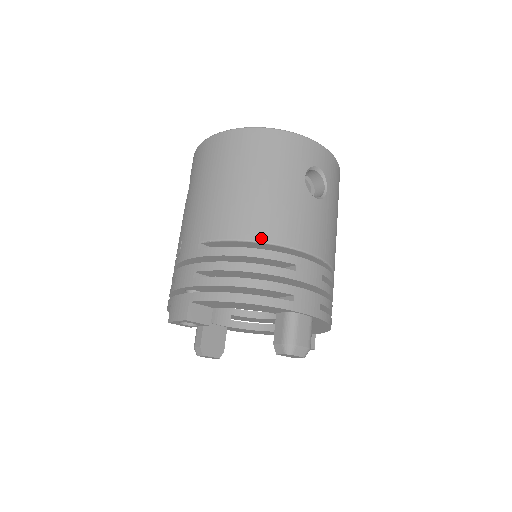
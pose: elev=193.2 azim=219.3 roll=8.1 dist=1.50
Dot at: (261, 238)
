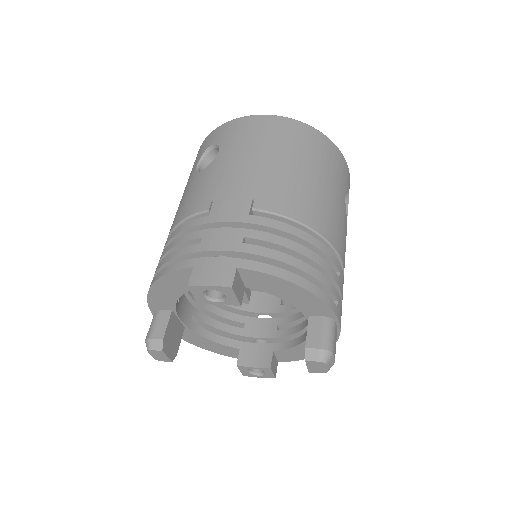
Dot at: (320, 231)
